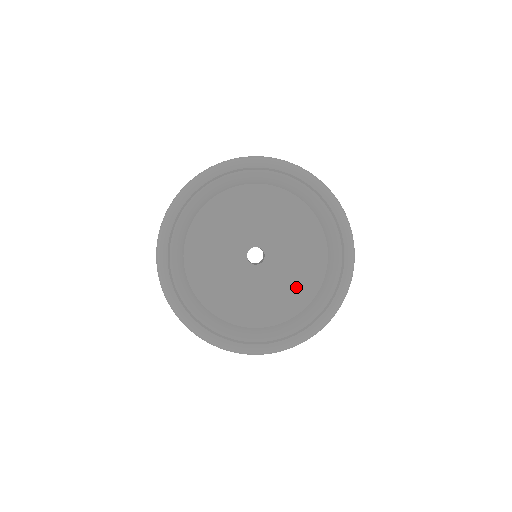
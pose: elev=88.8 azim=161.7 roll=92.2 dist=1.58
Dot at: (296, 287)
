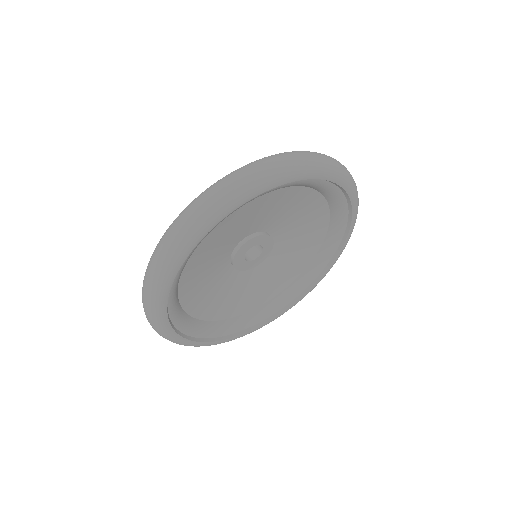
Dot at: (302, 246)
